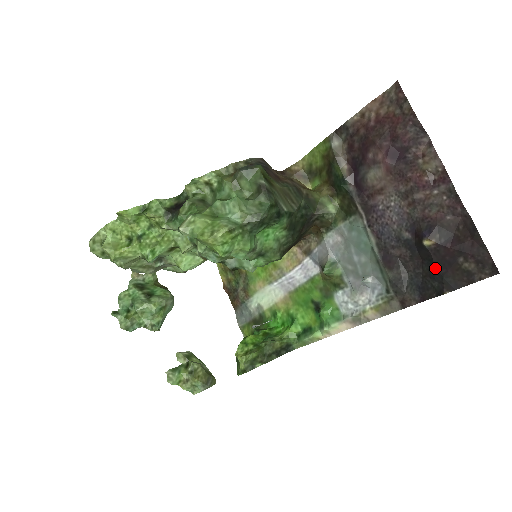
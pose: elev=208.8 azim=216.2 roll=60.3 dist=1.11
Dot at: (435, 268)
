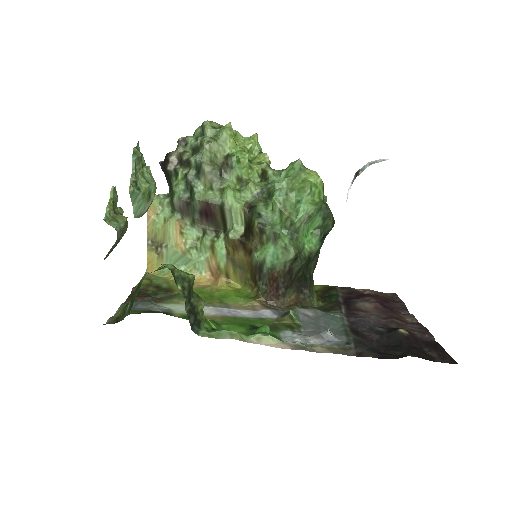
Dot at: (402, 345)
